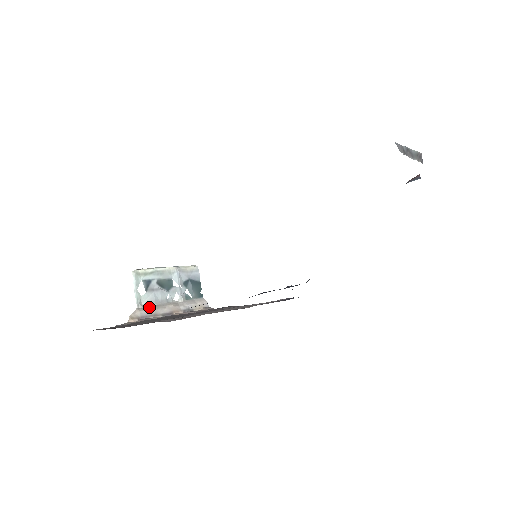
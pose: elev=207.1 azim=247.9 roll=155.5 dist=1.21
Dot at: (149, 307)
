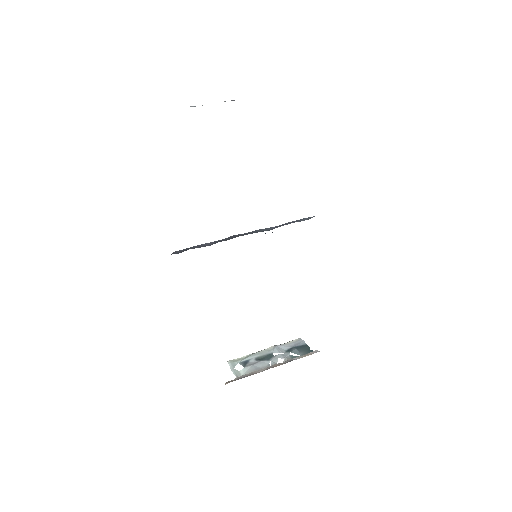
Dot at: occluded
